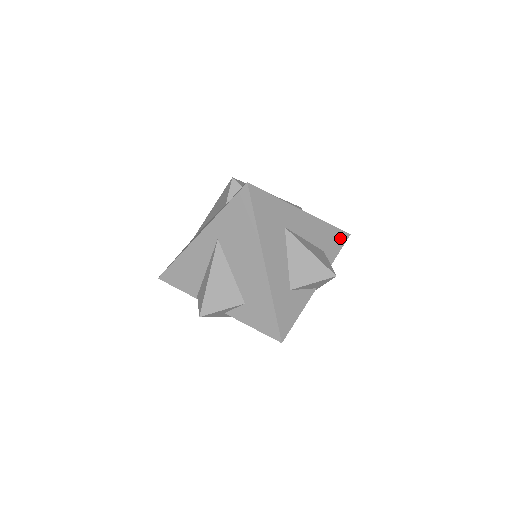
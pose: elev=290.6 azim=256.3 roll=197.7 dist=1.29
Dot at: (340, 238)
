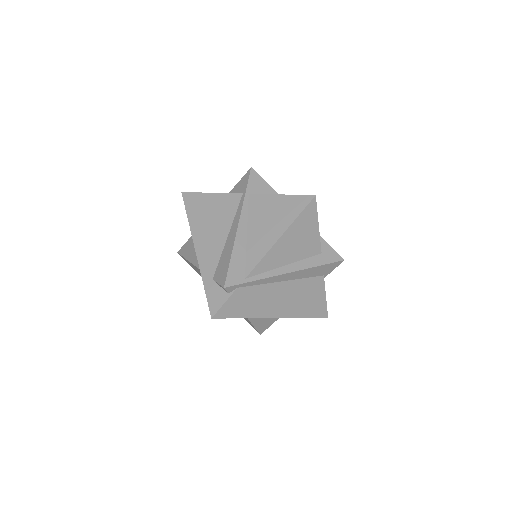
Dot at: occluded
